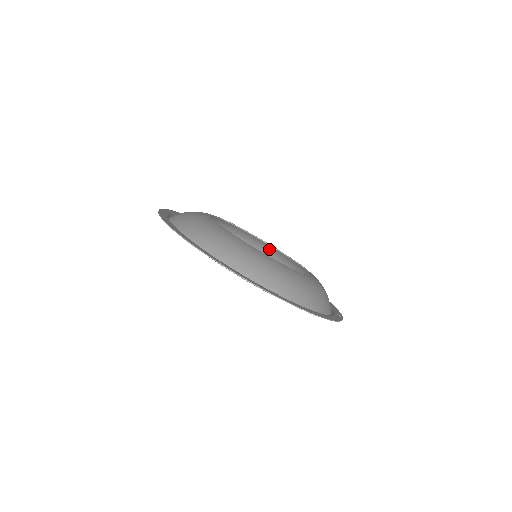
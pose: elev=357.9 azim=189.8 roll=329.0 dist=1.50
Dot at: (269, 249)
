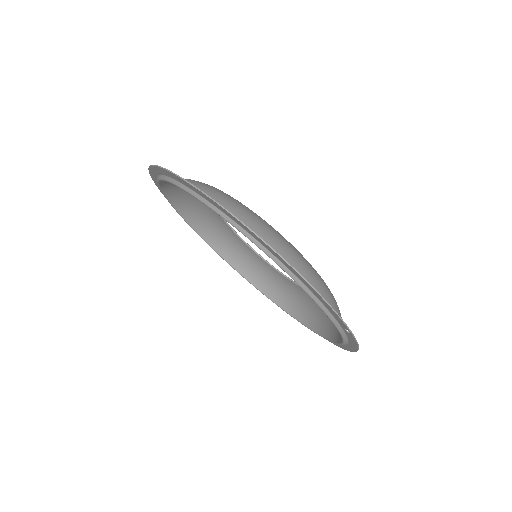
Dot at: (294, 294)
